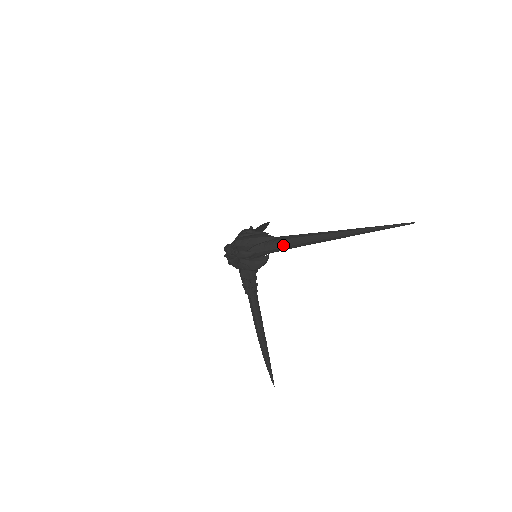
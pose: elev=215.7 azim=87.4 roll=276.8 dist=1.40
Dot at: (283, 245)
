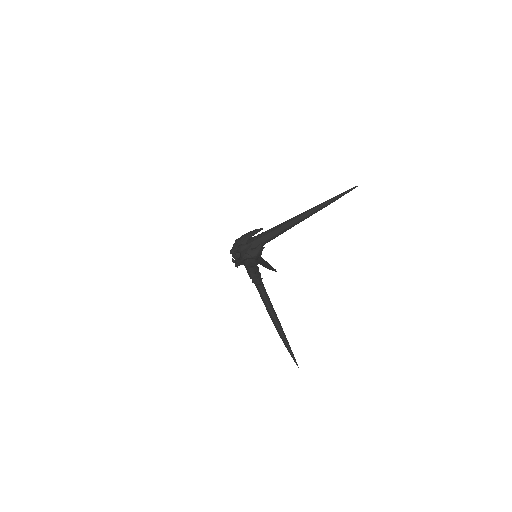
Dot at: (270, 233)
